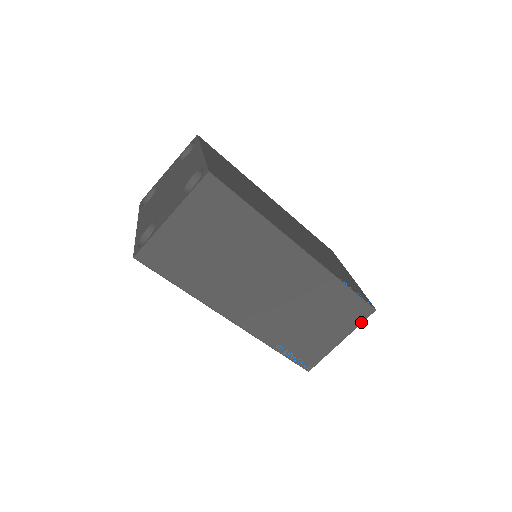
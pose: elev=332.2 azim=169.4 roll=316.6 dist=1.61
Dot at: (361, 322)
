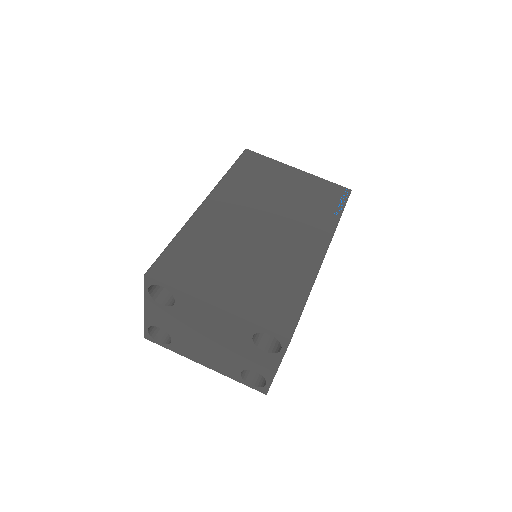
Dot at: occluded
